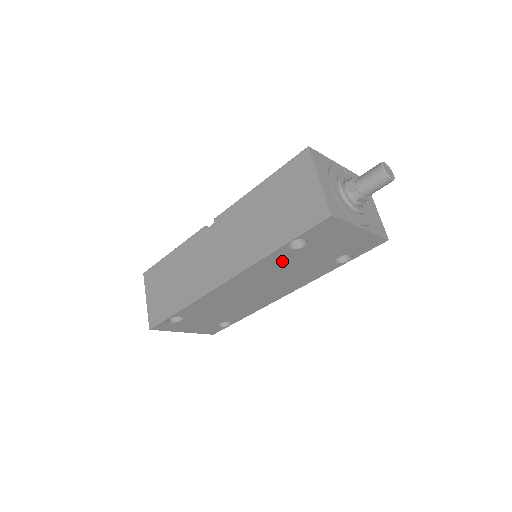
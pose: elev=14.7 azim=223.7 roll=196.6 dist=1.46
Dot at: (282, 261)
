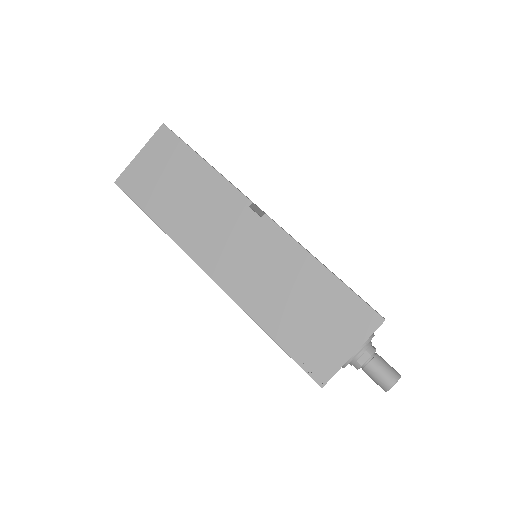
Dot at: occluded
